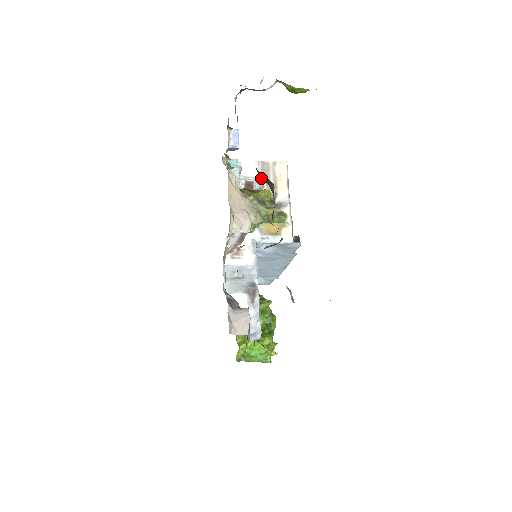
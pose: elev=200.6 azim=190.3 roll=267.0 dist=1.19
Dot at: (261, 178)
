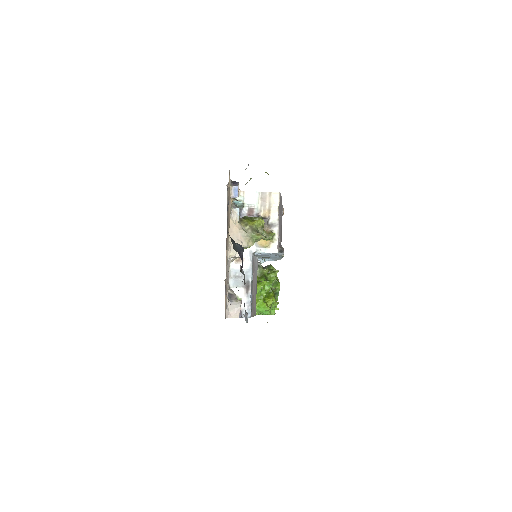
Dot at: (235, 248)
